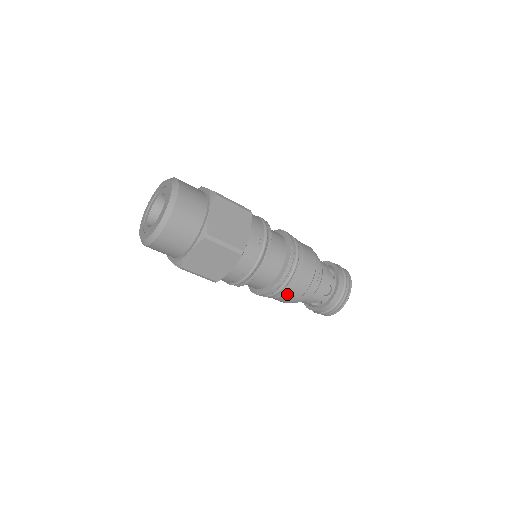
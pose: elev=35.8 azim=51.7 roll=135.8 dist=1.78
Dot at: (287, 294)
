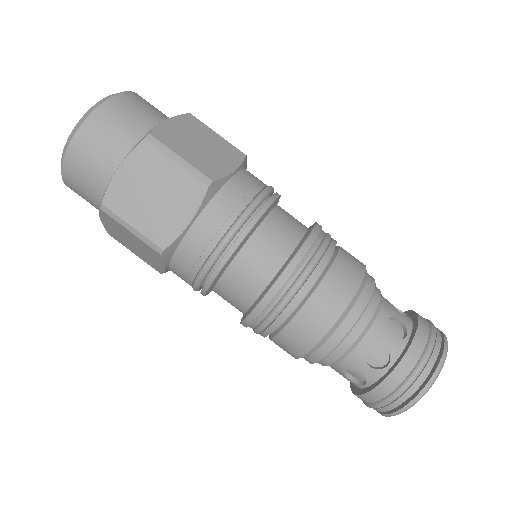
Dot at: (338, 265)
